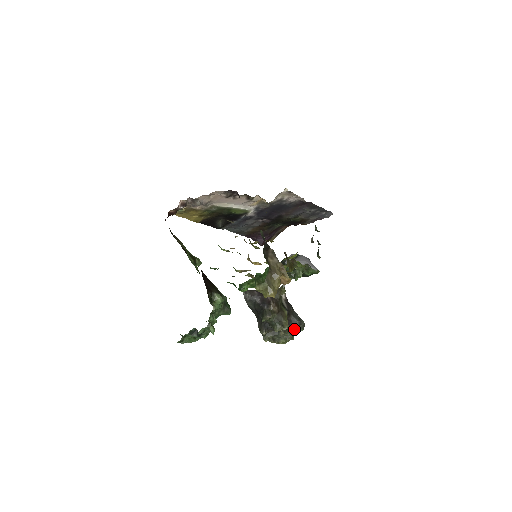
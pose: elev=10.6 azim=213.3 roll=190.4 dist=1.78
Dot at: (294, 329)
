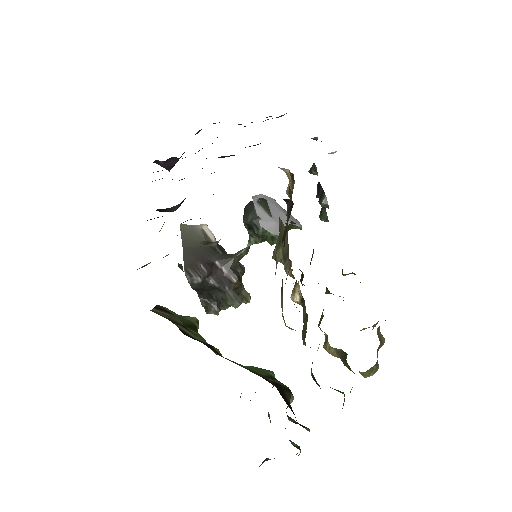
Dot at: occluded
